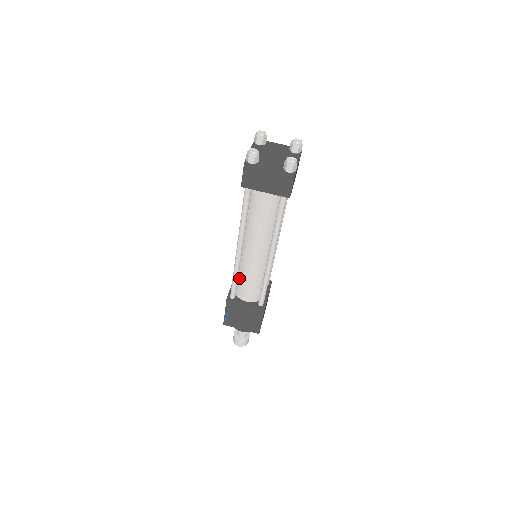
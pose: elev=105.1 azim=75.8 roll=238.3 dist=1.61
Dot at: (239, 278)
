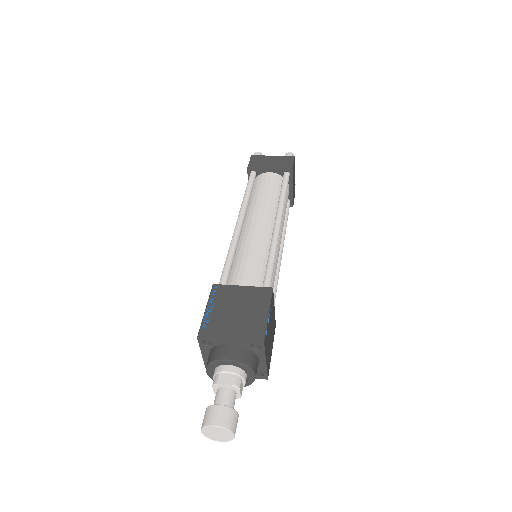
Dot at: (234, 264)
